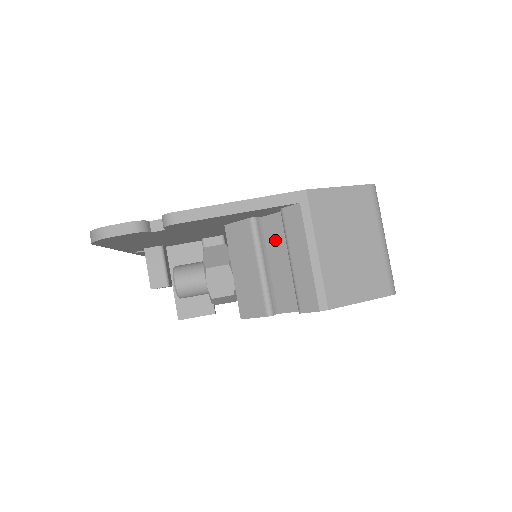
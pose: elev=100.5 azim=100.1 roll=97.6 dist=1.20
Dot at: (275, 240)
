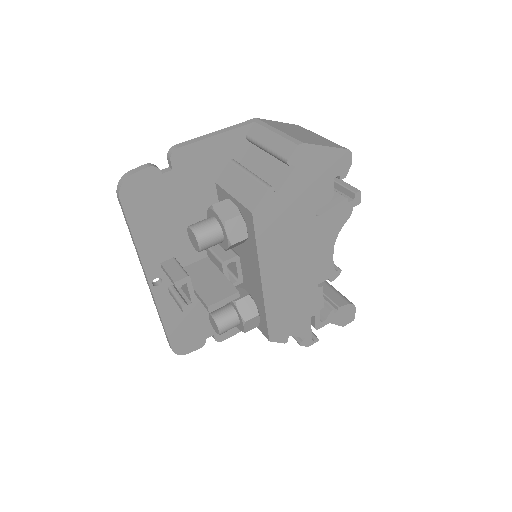
Dot at: (253, 163)
